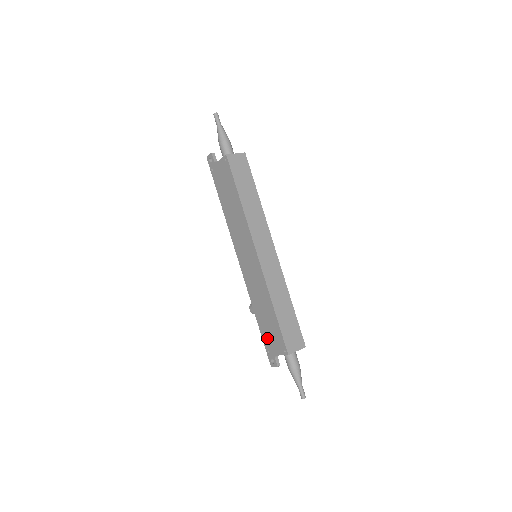
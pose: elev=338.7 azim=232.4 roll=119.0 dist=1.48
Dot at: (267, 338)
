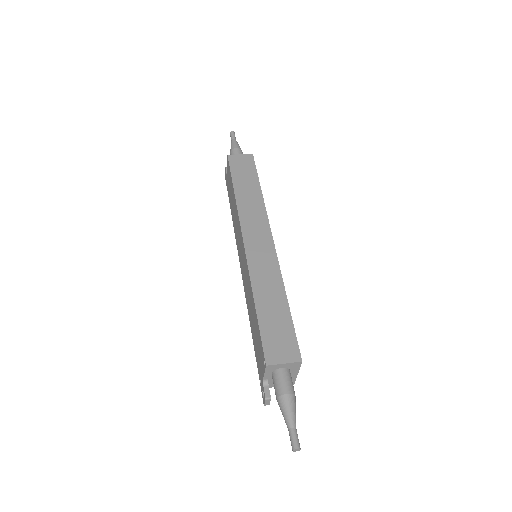
Dot at: (257, 358)
